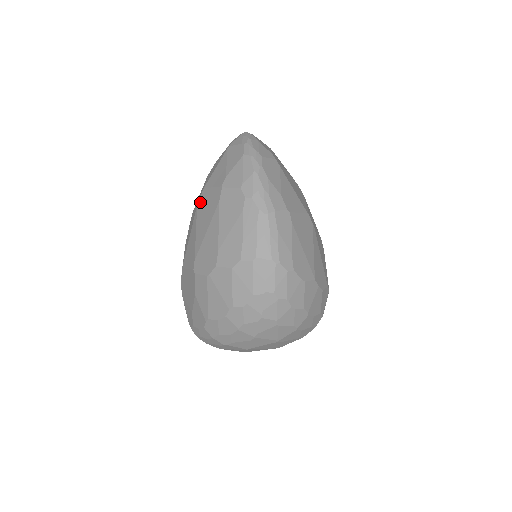
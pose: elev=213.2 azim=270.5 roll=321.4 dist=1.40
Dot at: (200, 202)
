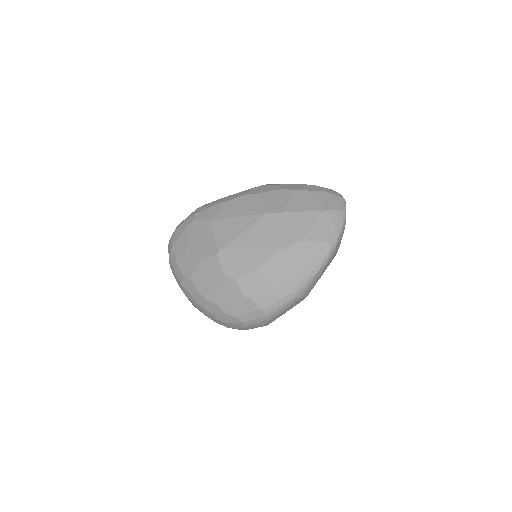
Dot at: (270, 217)
